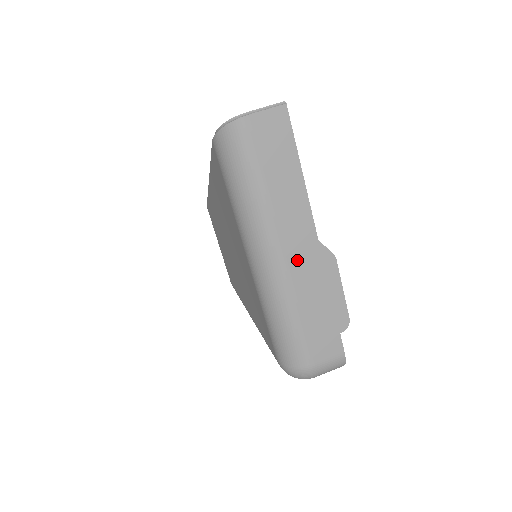
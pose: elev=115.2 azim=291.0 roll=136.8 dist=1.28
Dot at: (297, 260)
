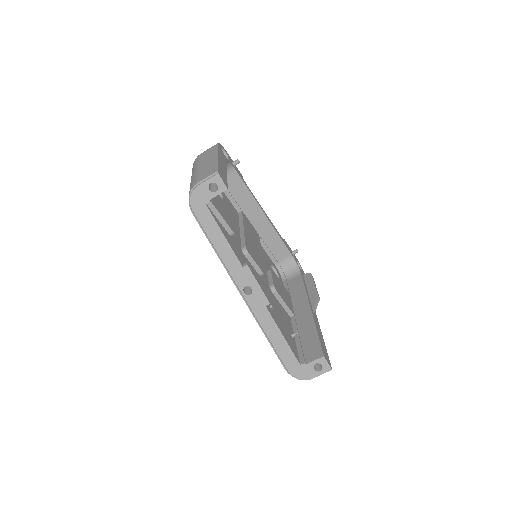
Dot at: occluded
